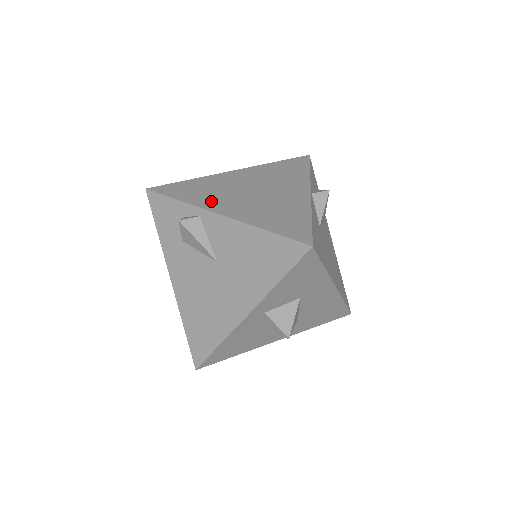
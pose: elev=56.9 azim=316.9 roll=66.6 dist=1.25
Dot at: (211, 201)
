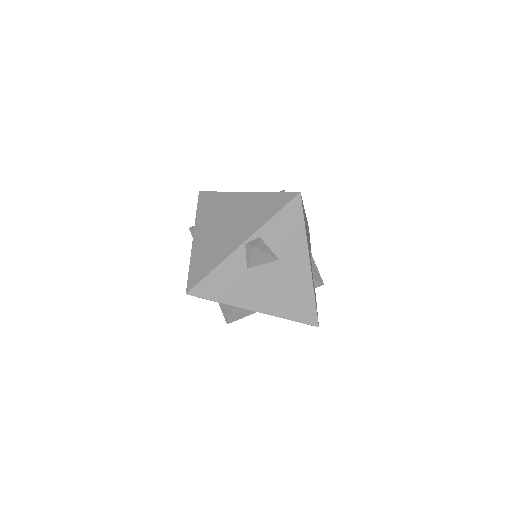
Dot at: (203, 222)
